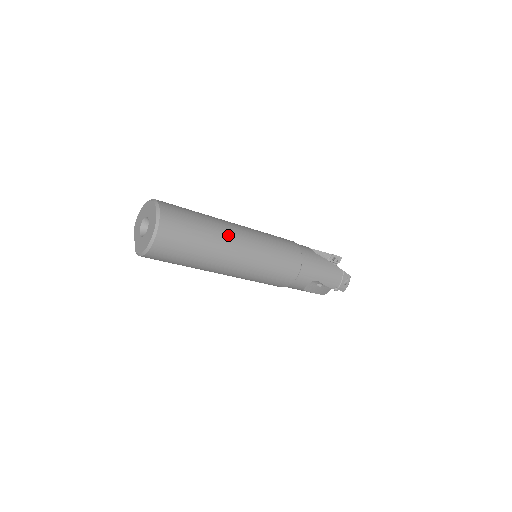
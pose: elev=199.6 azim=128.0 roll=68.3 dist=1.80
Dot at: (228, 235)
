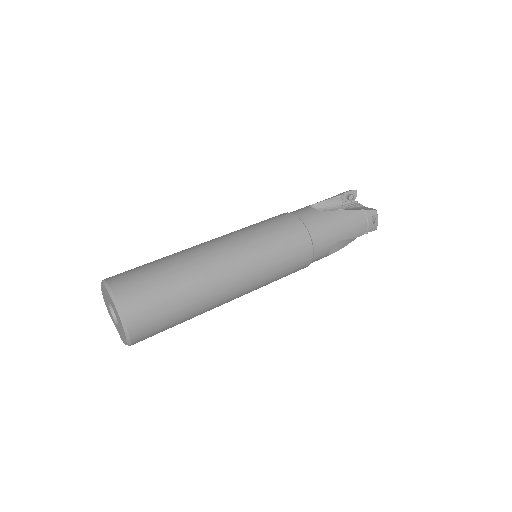
Dot at: (208, 268)
